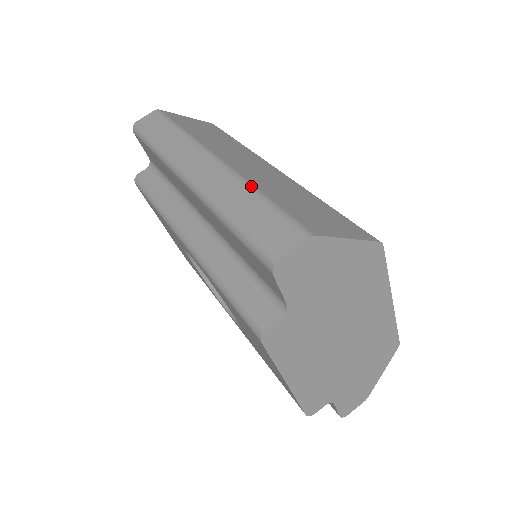
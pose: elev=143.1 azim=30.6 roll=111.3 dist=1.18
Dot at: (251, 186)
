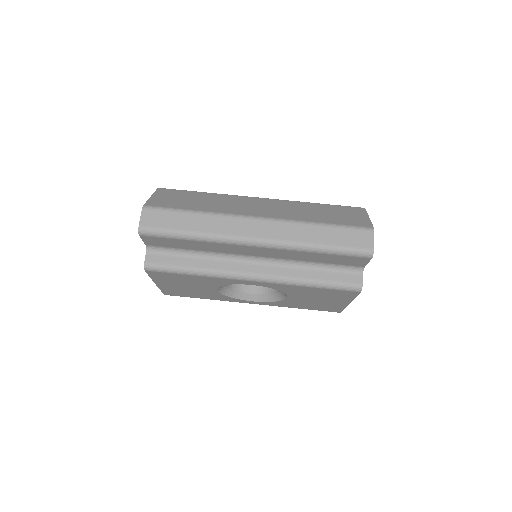
Dot at: (309, 223)
